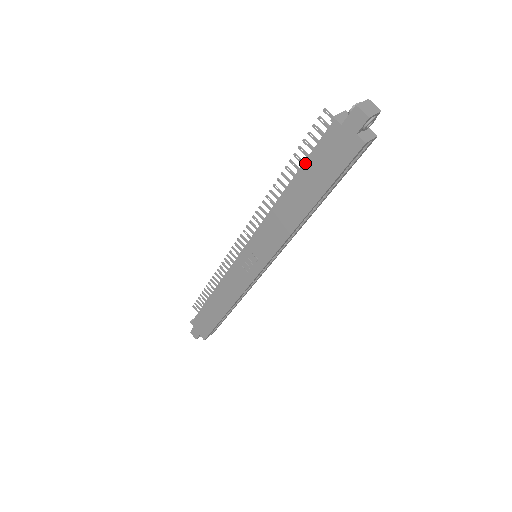
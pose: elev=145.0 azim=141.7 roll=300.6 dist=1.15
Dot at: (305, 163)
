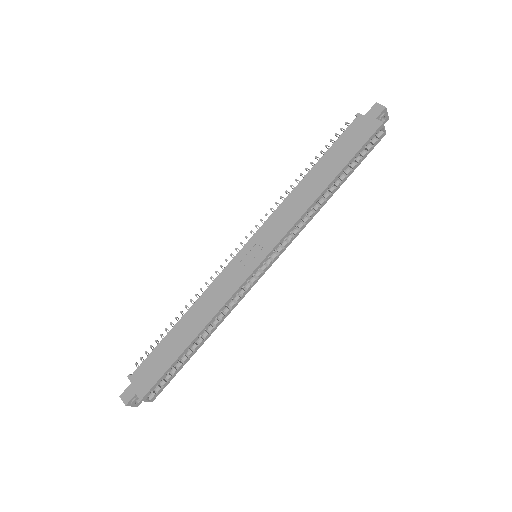
Dot at: (331, 147)
